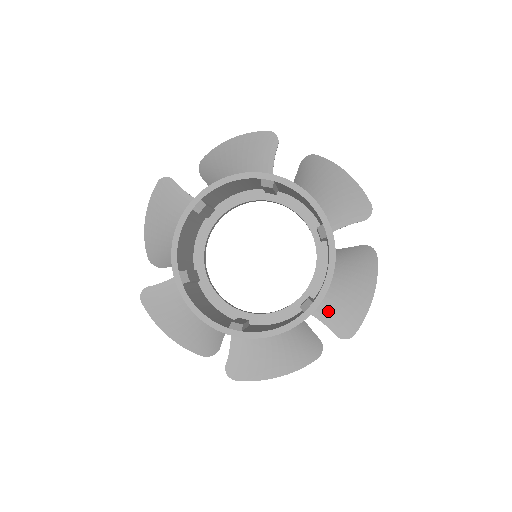
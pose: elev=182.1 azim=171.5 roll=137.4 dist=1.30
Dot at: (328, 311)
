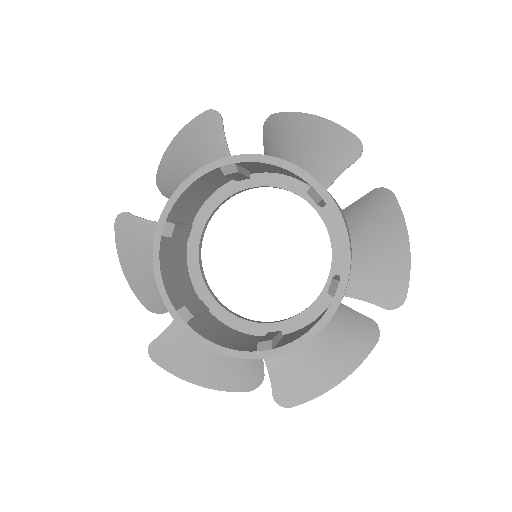
Dot at: (362, 284)
